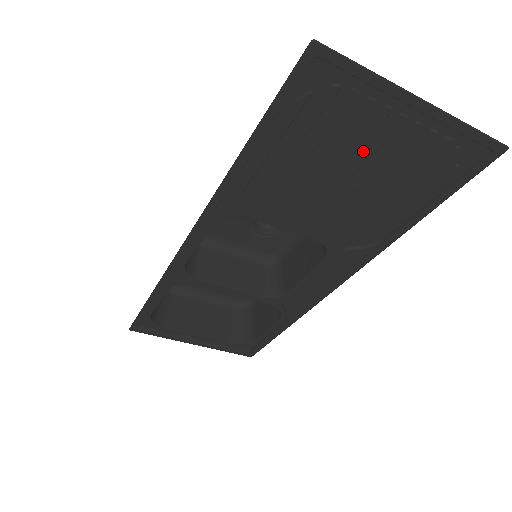
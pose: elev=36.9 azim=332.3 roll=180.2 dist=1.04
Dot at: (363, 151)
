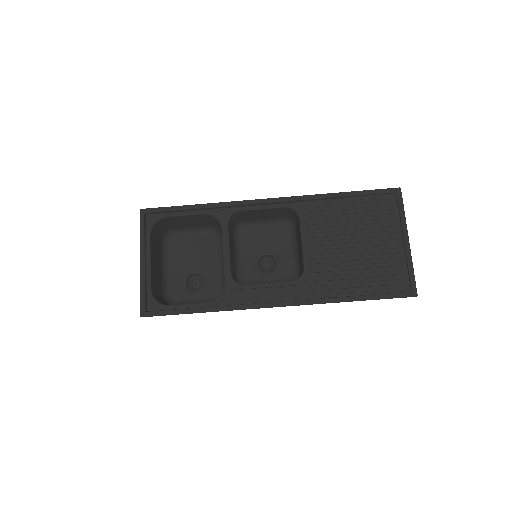
Dot at: (372, 240)
